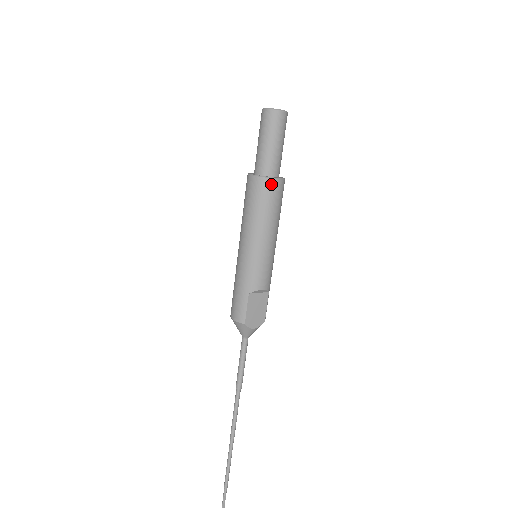
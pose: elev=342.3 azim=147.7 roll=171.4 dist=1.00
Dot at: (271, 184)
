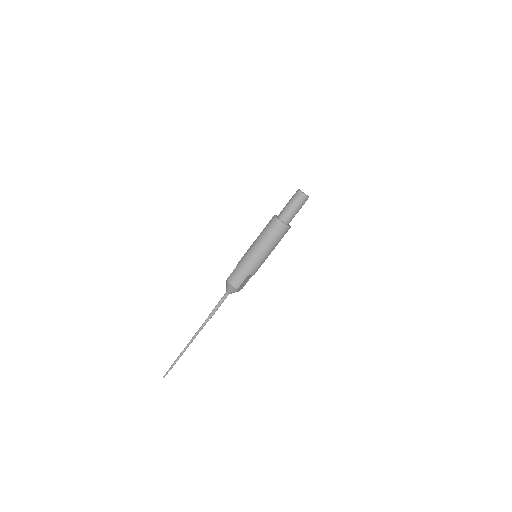
Dot at: (287, 229)
